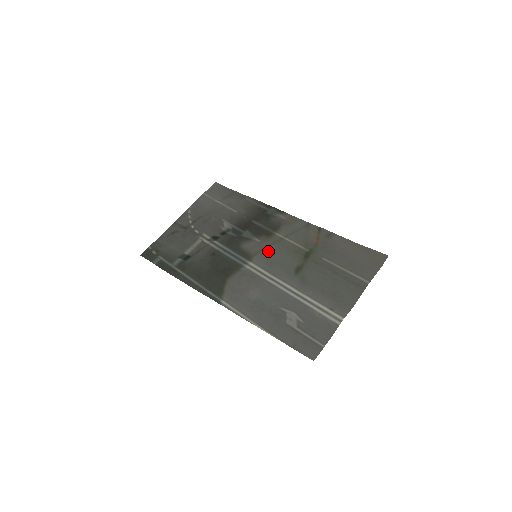
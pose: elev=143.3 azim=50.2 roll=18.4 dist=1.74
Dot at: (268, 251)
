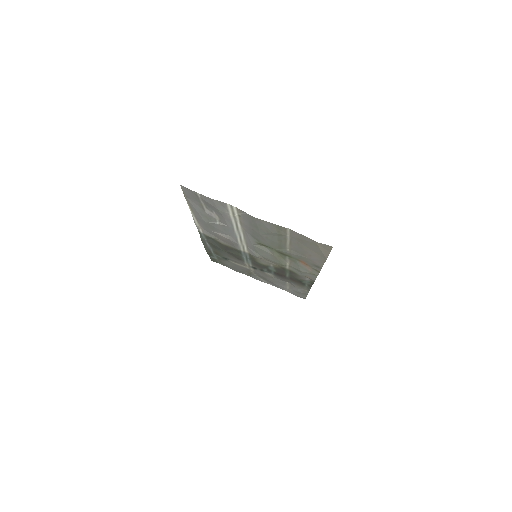
Dot at: (266, 259)
